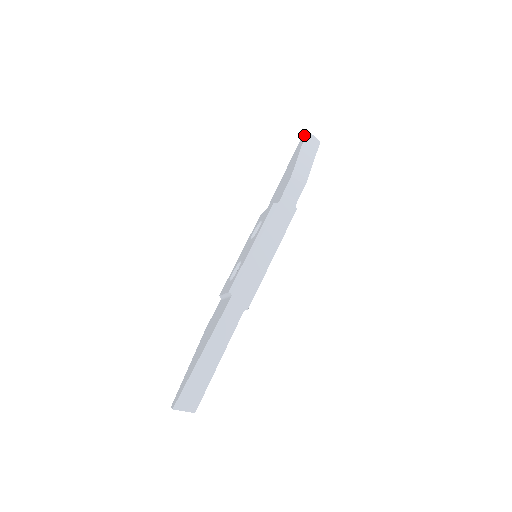
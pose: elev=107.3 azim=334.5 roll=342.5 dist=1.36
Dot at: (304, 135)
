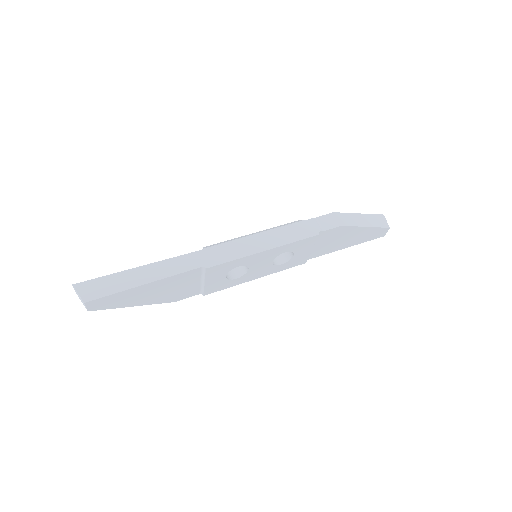
Dot at: occluded
